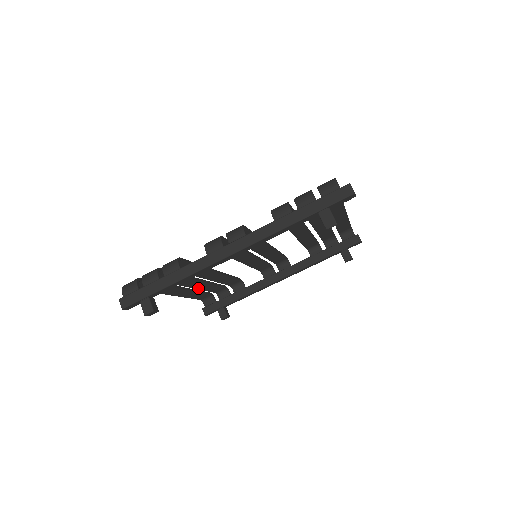
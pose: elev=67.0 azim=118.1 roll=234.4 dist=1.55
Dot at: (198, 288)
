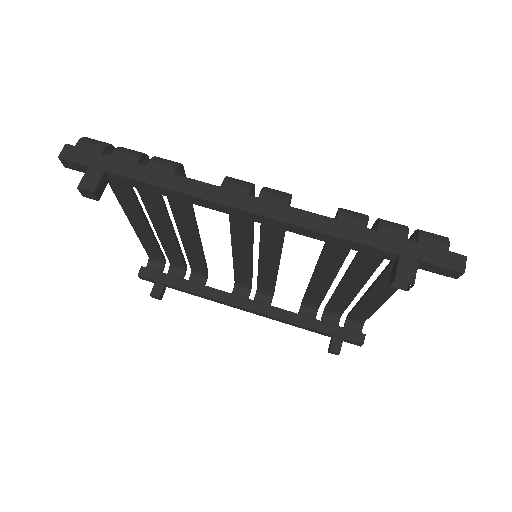
Dot at: (161, 237)
